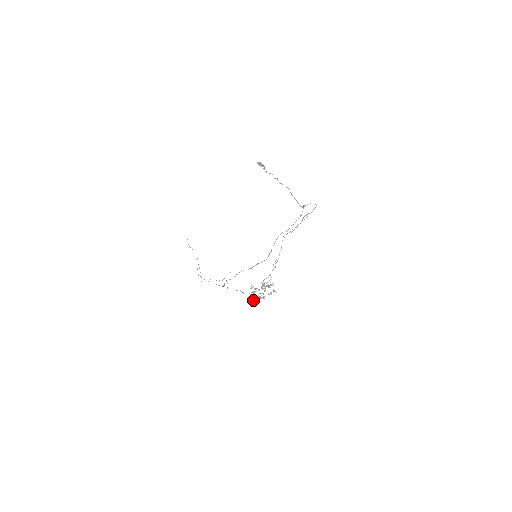
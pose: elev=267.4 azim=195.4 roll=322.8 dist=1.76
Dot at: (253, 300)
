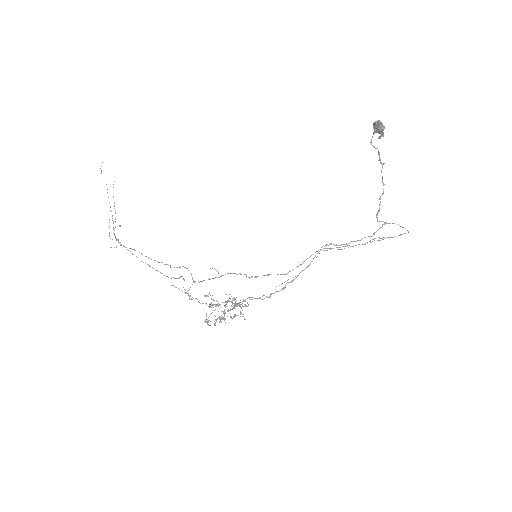
Dot at: occluded
